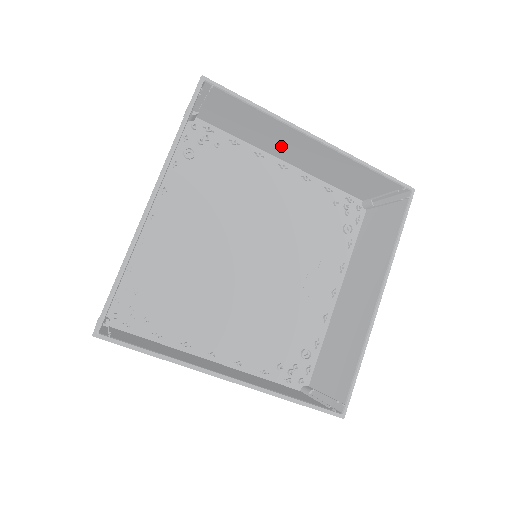
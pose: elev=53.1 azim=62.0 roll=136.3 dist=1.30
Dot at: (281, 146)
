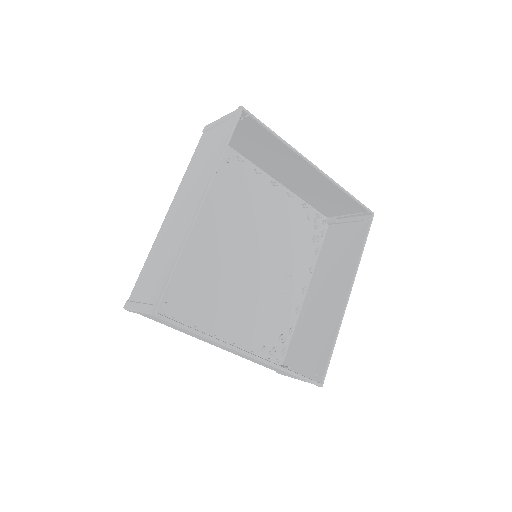
Dot at: (280, 168)
